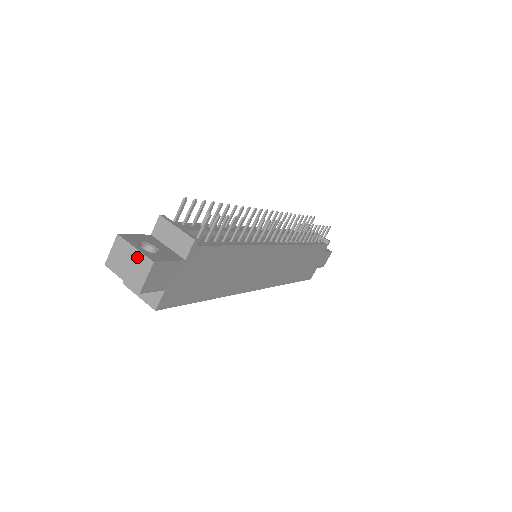
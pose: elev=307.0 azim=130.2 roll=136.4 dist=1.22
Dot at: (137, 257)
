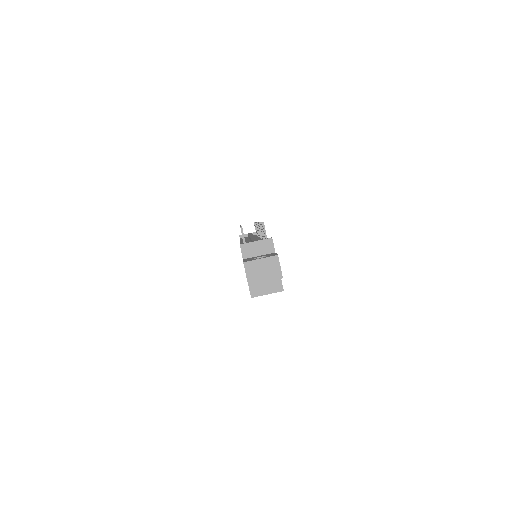
Dot at: (266, 262)
